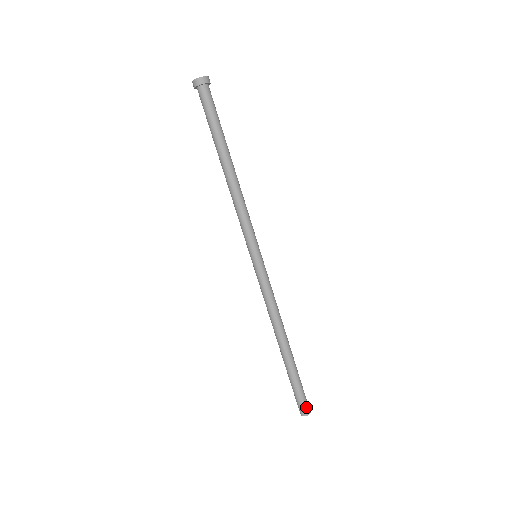
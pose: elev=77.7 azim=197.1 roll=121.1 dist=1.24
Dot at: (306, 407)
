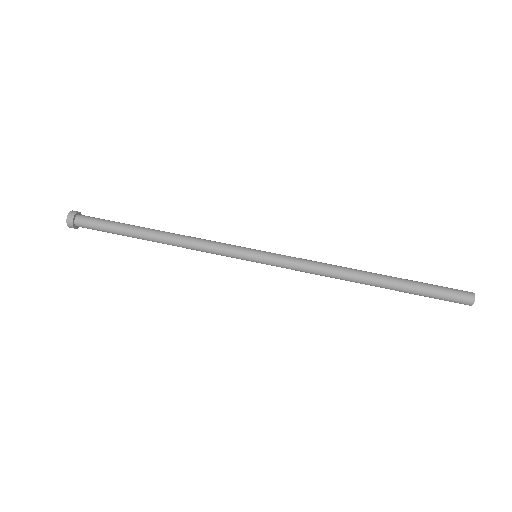
Dot at: (462, 292)
